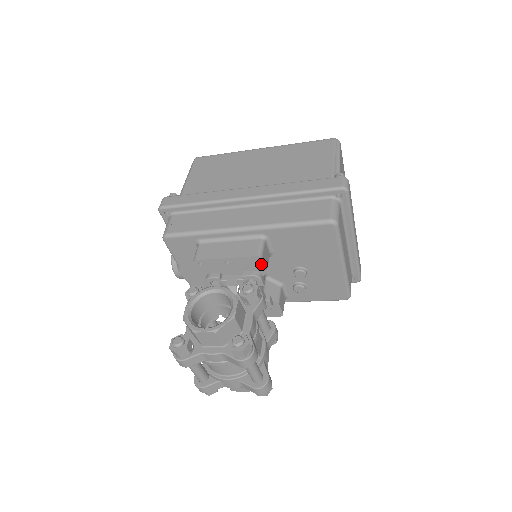
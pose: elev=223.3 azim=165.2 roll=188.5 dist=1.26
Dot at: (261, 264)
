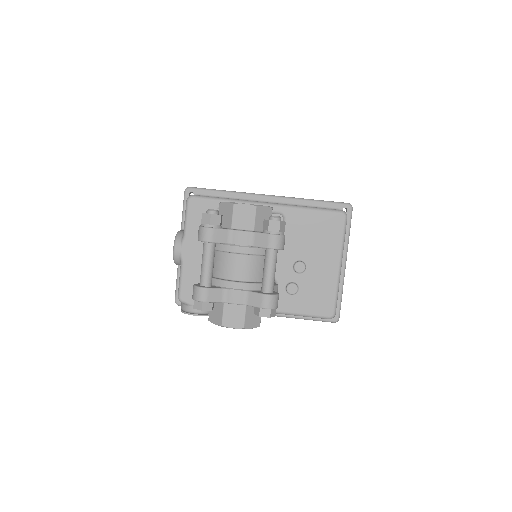
Dot at: occluded
